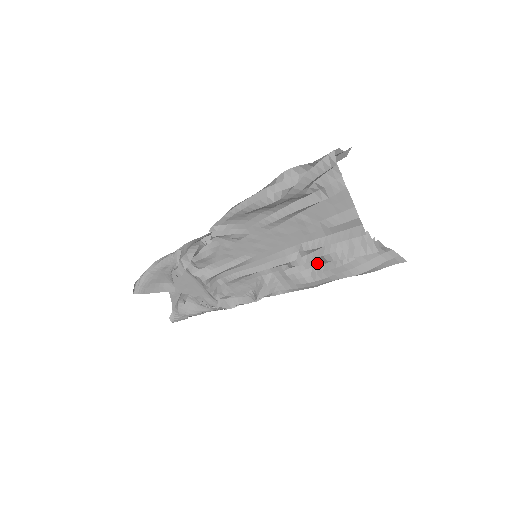
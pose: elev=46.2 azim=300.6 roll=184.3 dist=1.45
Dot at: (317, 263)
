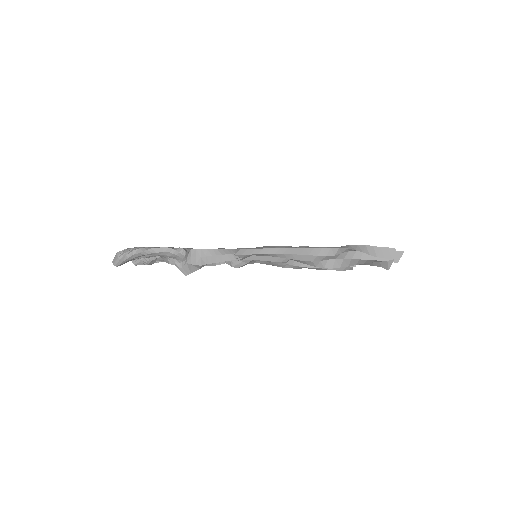
Dot at: occluded
